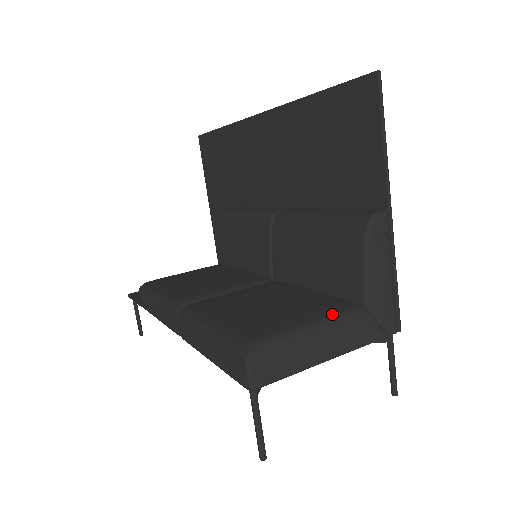
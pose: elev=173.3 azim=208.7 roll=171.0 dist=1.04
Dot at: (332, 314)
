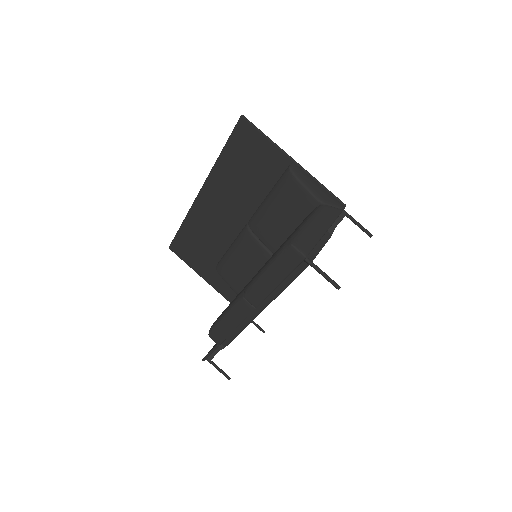
Dot at: (310, 214)
